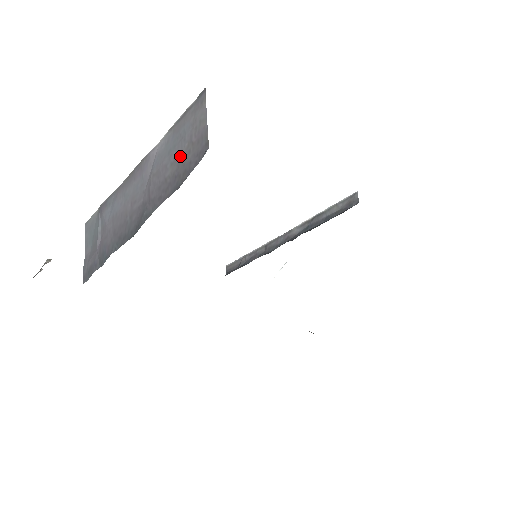
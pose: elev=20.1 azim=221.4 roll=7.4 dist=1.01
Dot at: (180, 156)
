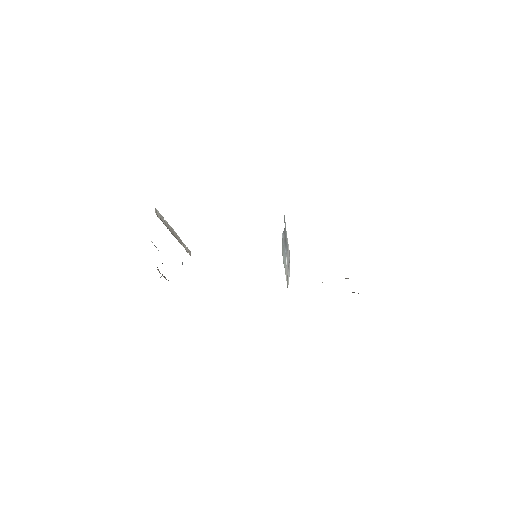
Dot at: occluded
